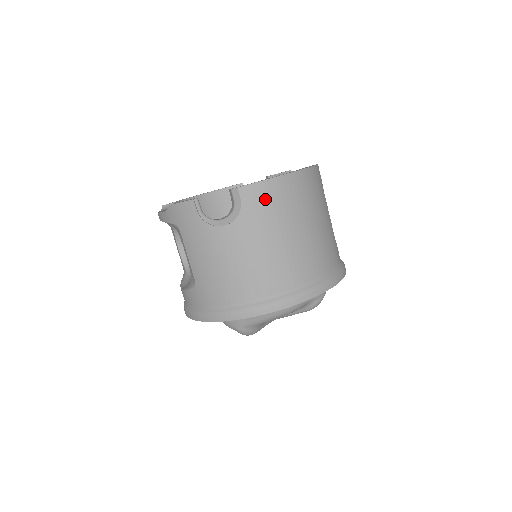
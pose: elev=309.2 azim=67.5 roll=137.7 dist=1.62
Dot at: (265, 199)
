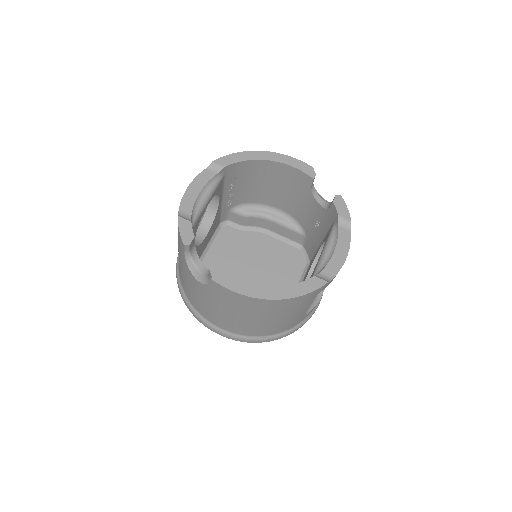
Dot at: (229, 297)
